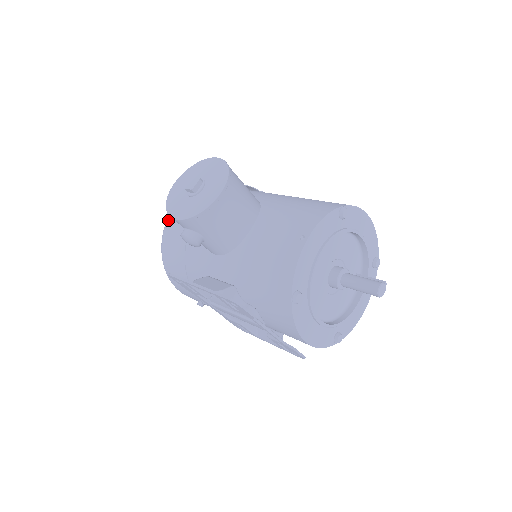
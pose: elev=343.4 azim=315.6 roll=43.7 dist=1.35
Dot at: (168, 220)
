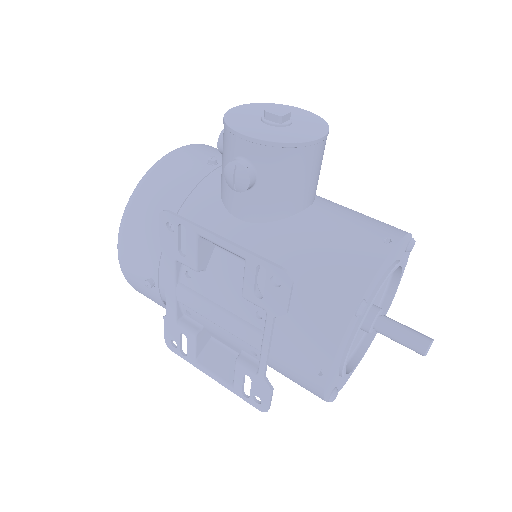
Dot at: (168, 156)
